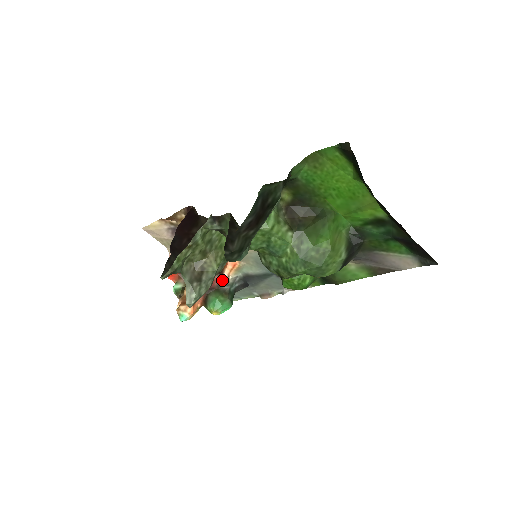
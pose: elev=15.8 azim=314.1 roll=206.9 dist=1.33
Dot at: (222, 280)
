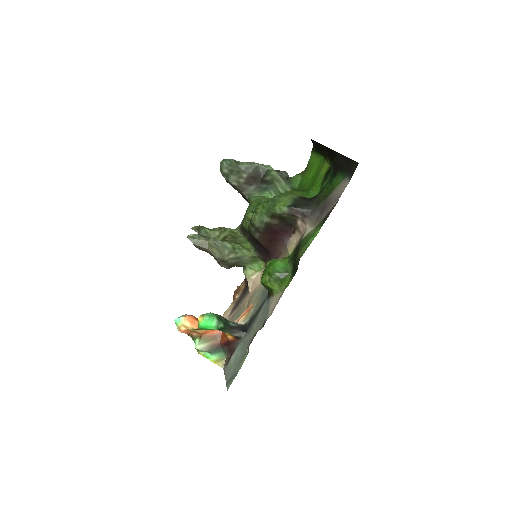
Dot at: occluded
